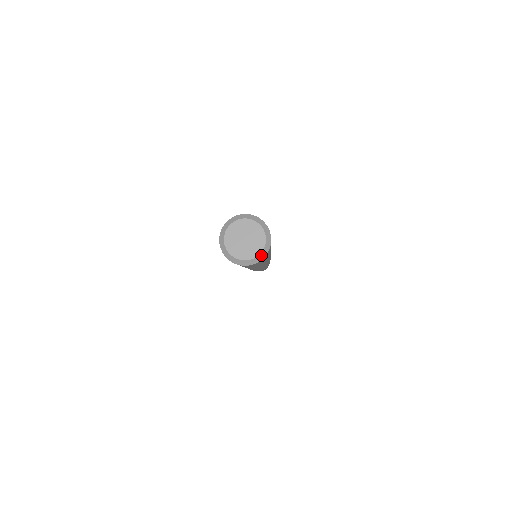
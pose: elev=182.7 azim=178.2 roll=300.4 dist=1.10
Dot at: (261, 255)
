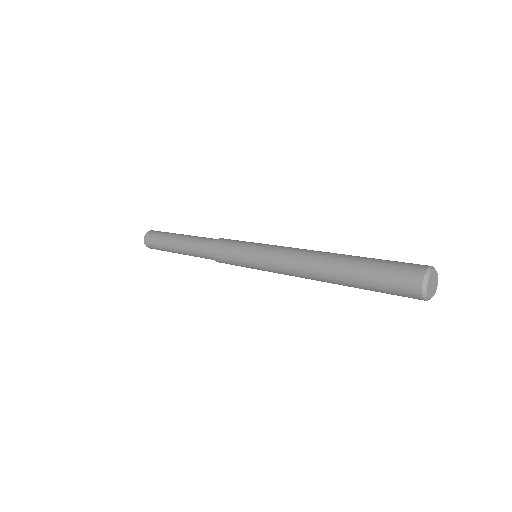
Dot at: (437, 280)
